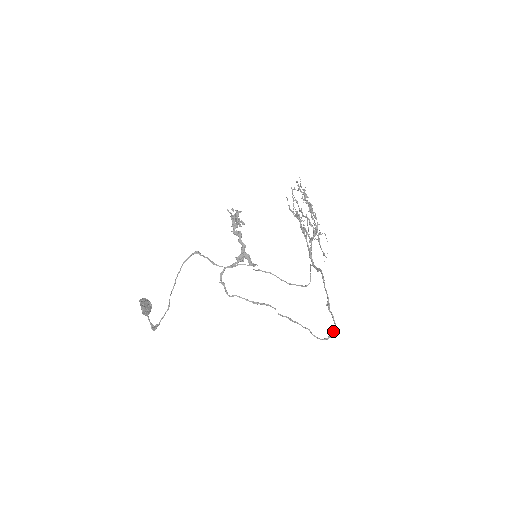
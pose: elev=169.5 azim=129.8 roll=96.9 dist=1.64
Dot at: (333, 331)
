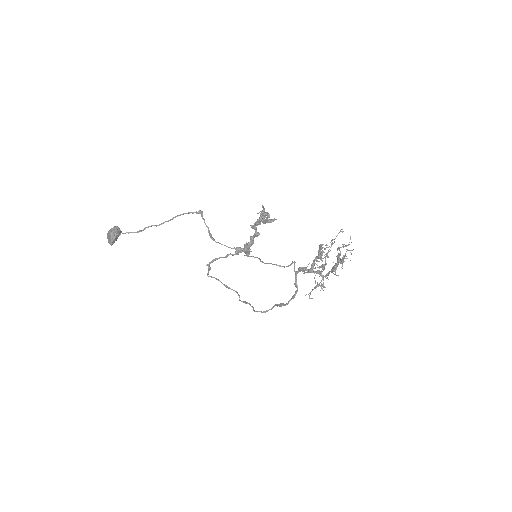
Dot at: occluded
